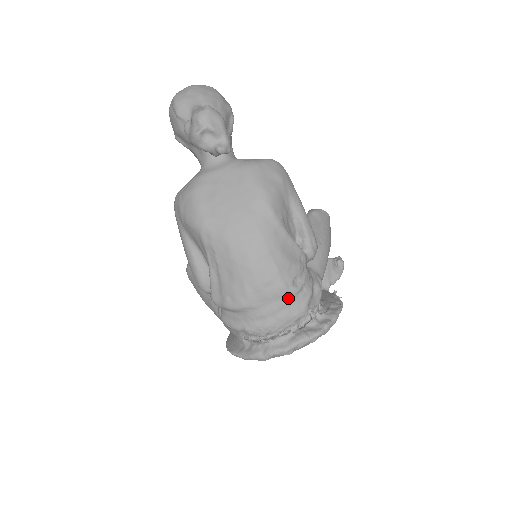
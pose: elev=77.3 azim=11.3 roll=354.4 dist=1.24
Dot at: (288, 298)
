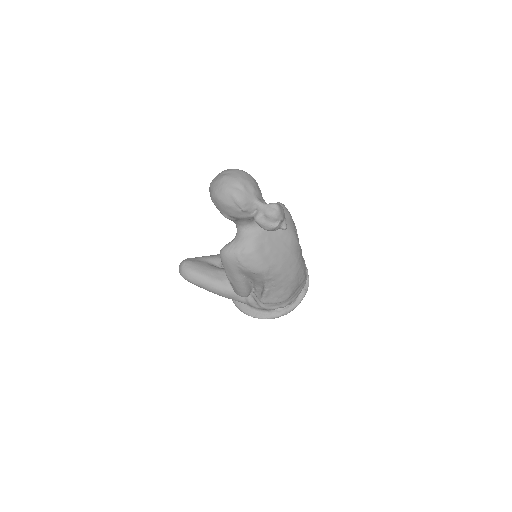
Dot at: occluded
